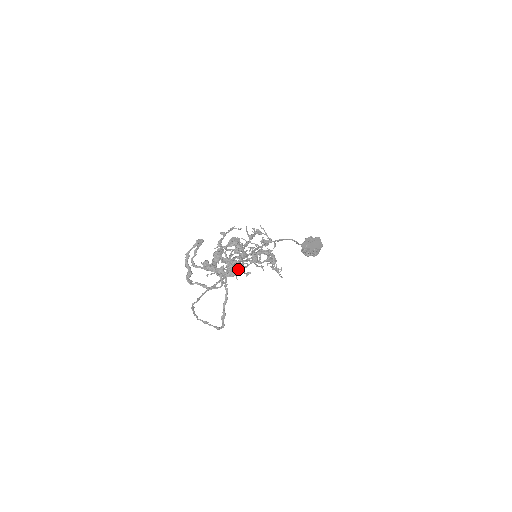
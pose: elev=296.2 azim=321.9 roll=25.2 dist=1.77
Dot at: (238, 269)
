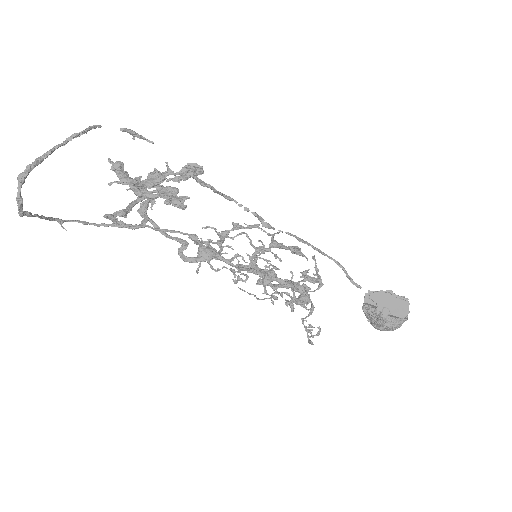
Dot at: (194, 234)
